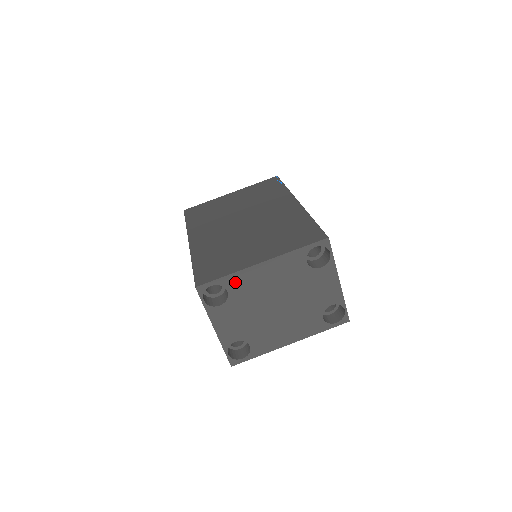
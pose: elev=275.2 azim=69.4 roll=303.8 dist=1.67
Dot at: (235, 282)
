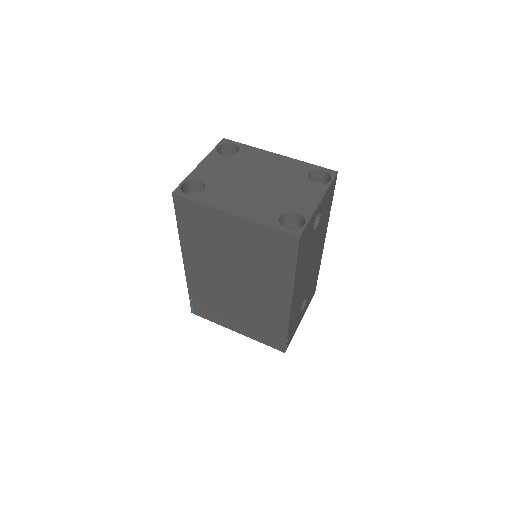
Dot at: (249, 152)
